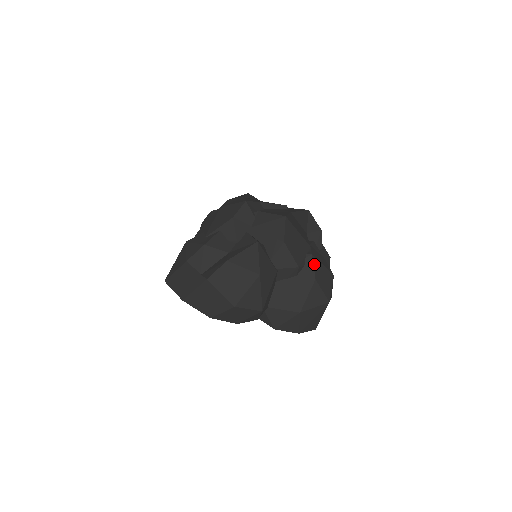
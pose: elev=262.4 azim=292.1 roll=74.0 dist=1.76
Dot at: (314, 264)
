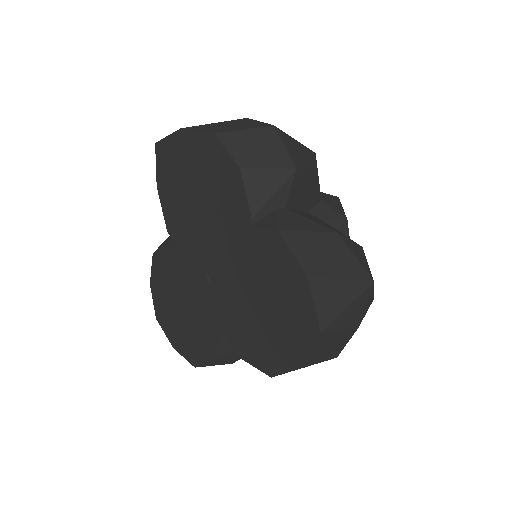
Dot at: occluded
